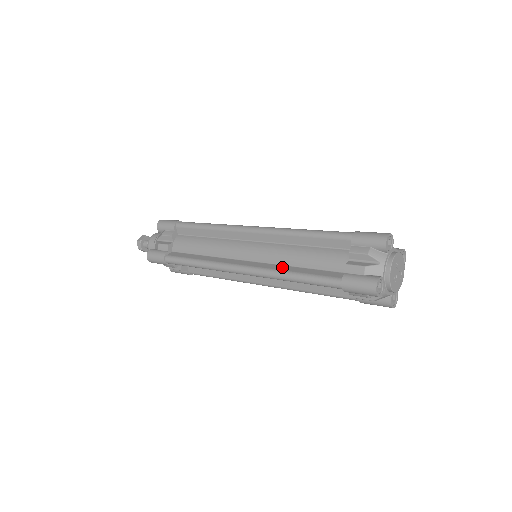
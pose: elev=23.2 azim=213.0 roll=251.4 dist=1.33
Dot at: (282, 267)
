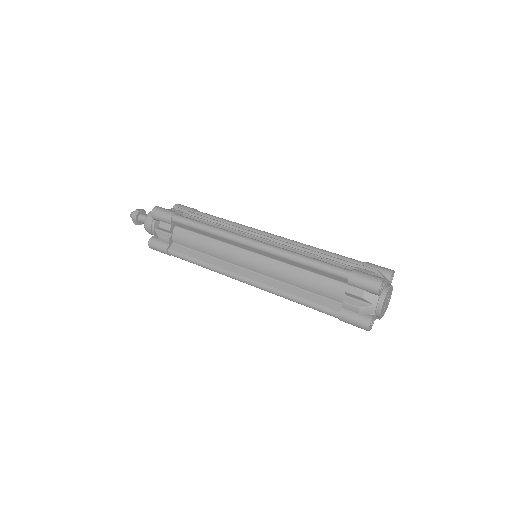
Dot at: (284, 287)
